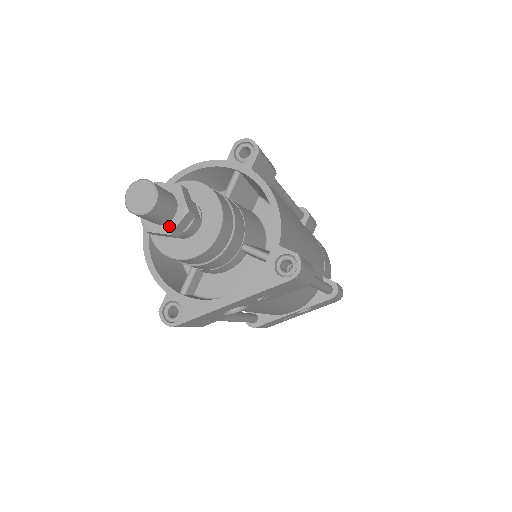
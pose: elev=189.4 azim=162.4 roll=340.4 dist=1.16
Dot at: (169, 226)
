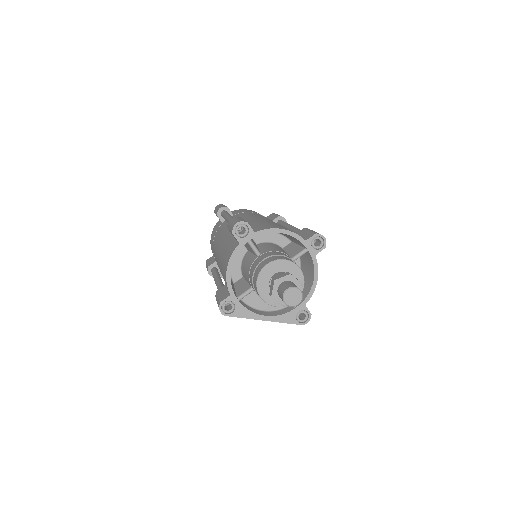
Dot at: occluded
